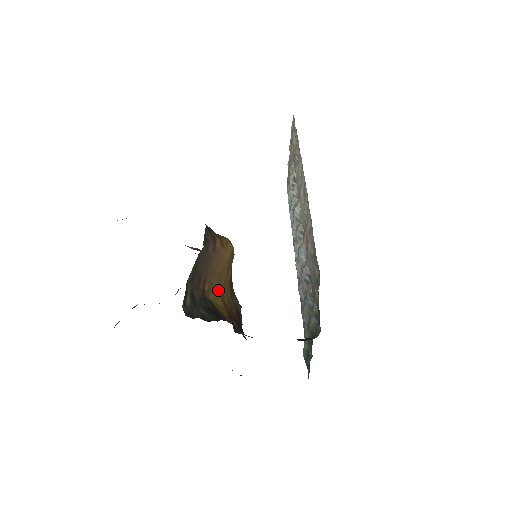
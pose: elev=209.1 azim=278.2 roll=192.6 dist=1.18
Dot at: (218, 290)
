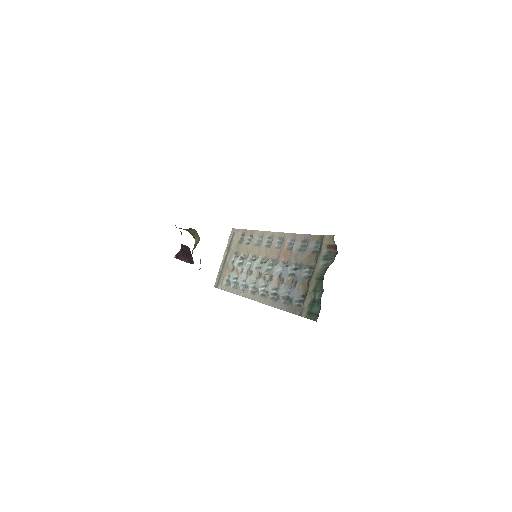
Dot at: occluded
